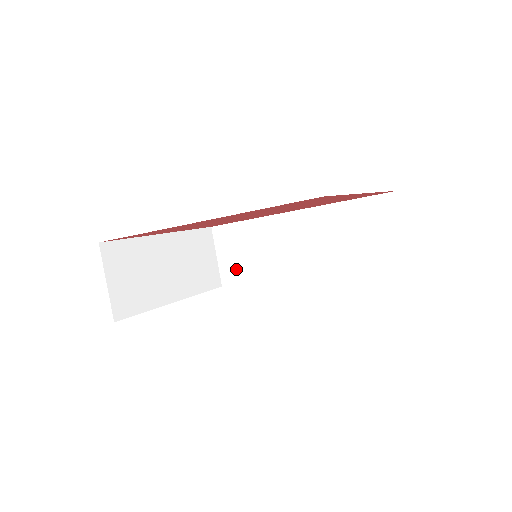
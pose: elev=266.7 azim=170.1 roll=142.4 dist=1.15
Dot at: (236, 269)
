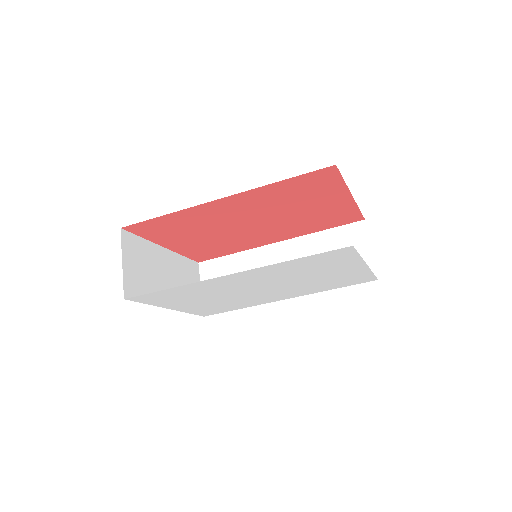
Dot at: occluded
